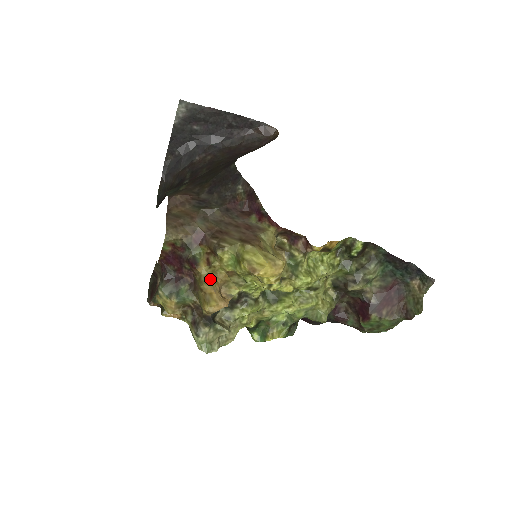
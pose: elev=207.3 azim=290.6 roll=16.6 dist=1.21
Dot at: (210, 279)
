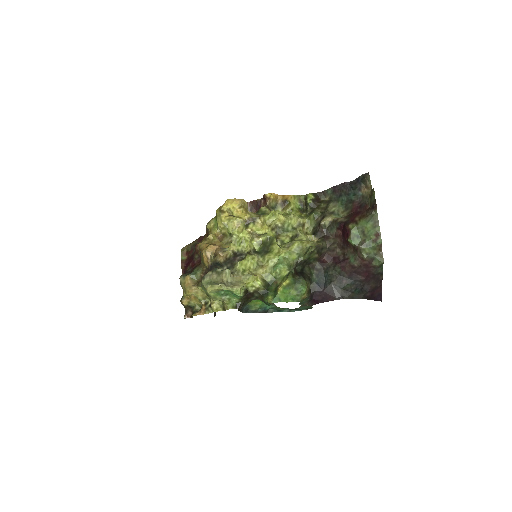
Dot at: occluded
